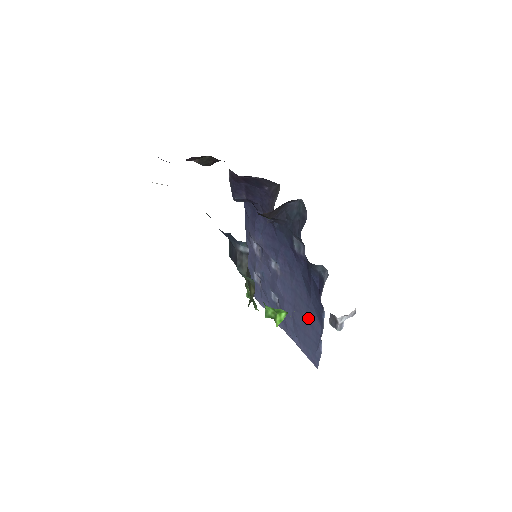
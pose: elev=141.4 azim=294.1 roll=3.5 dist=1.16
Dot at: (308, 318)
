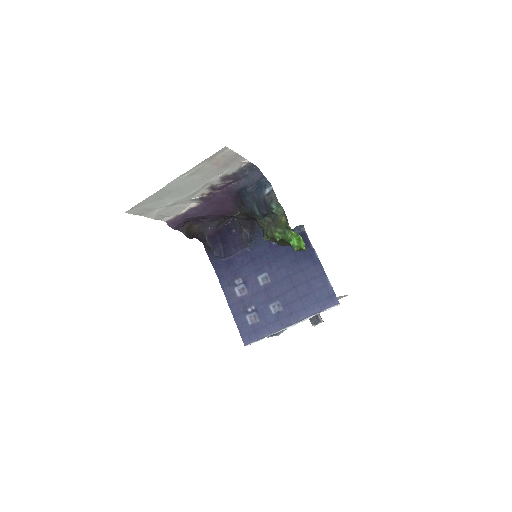
Dot at: (308, 277)
